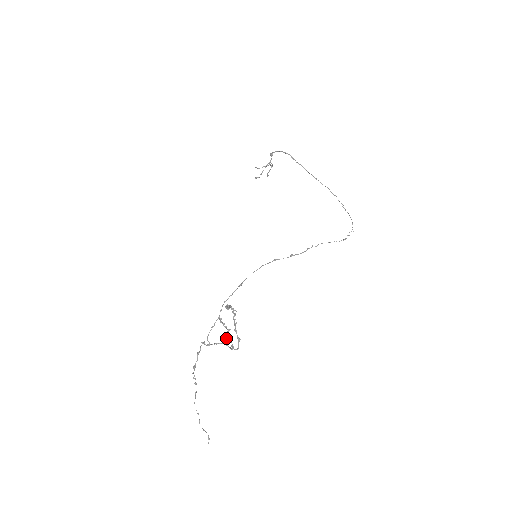
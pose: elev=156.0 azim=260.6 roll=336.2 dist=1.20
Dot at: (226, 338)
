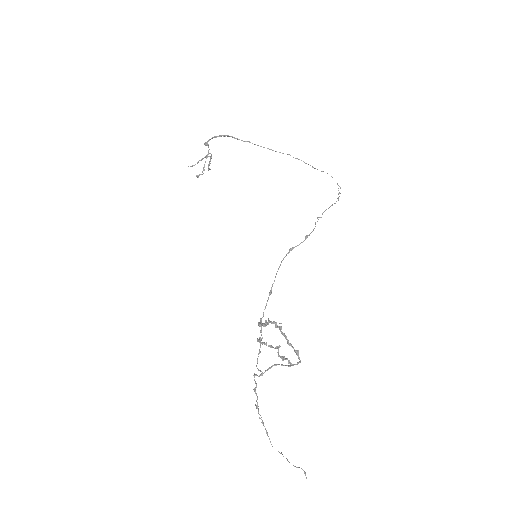
Dot at: (281, 358)
